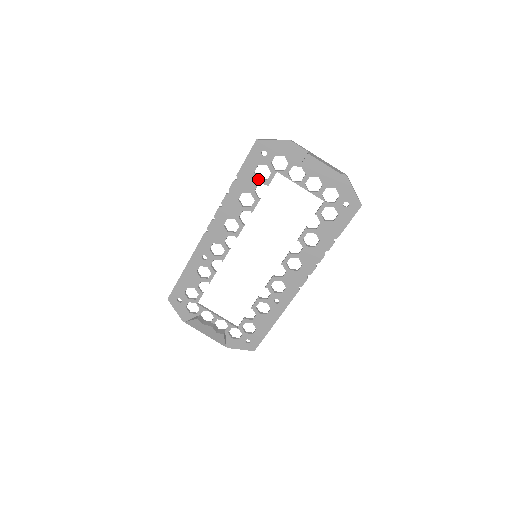
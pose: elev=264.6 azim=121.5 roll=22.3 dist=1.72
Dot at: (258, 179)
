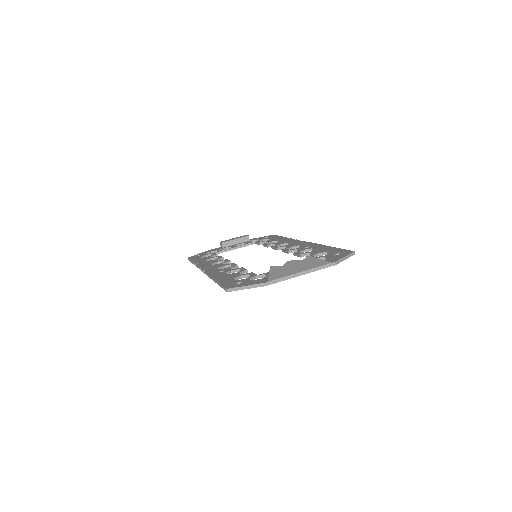
Dot at: occluded
